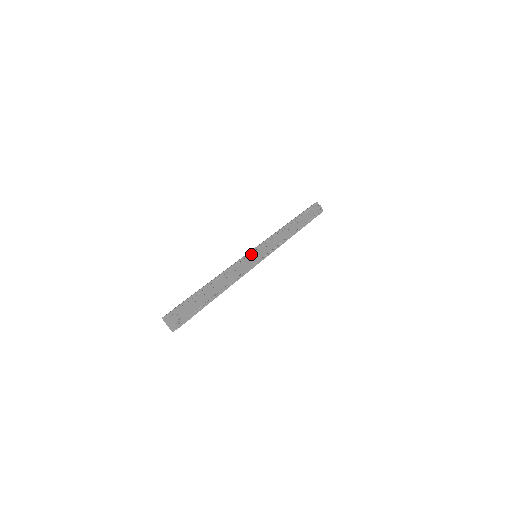
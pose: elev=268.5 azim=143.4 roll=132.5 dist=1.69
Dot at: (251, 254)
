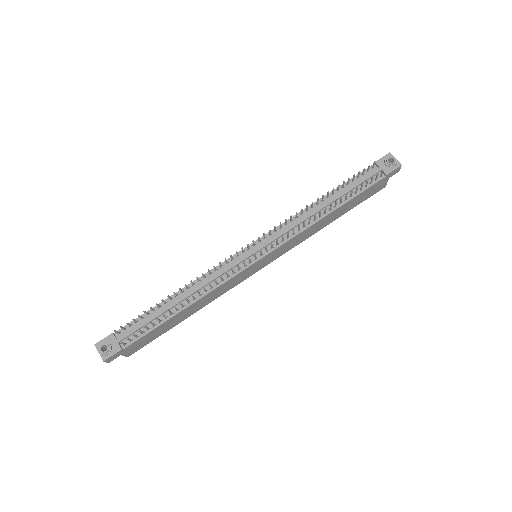
Dot at: (236, 257)
